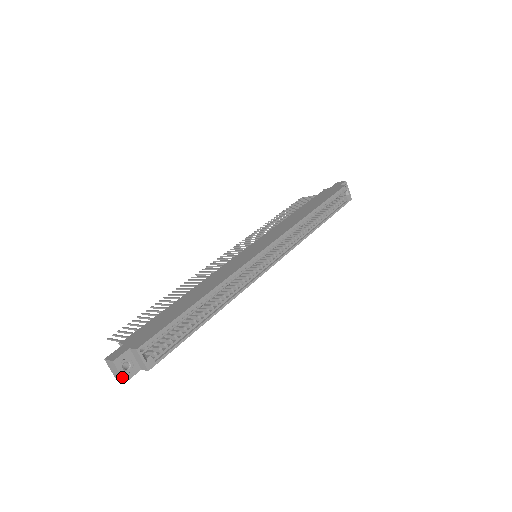
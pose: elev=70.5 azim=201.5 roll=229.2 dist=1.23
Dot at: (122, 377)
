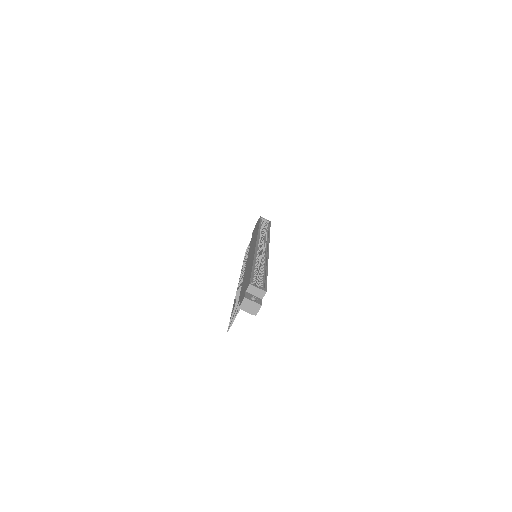
Dot at: (257, 303)
